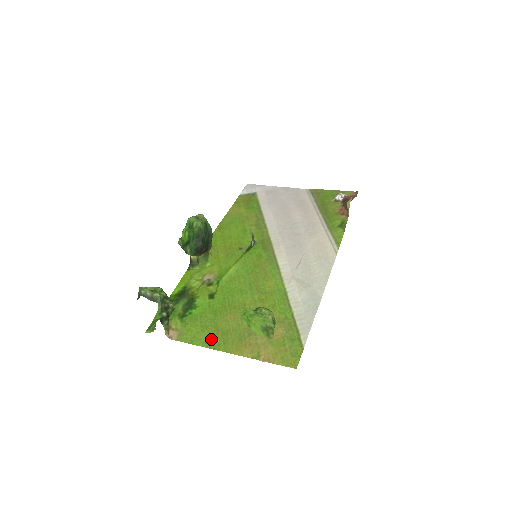
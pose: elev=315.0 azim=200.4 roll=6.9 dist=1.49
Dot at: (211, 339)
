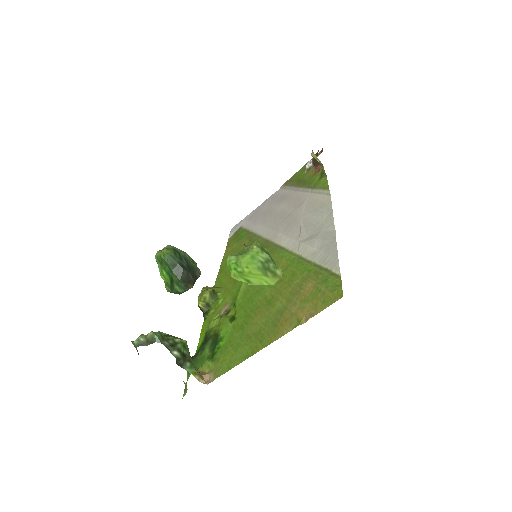
Dot at: (246, 350)
